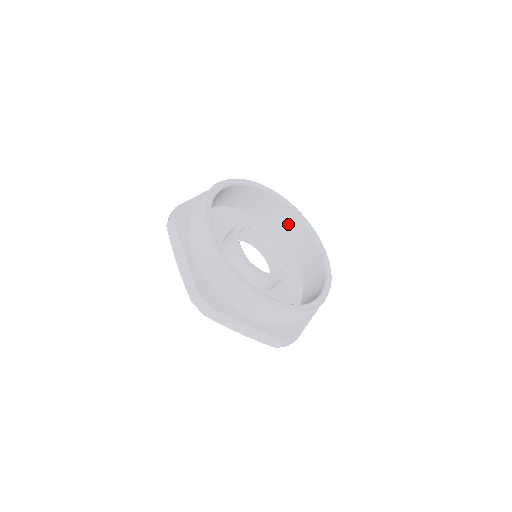
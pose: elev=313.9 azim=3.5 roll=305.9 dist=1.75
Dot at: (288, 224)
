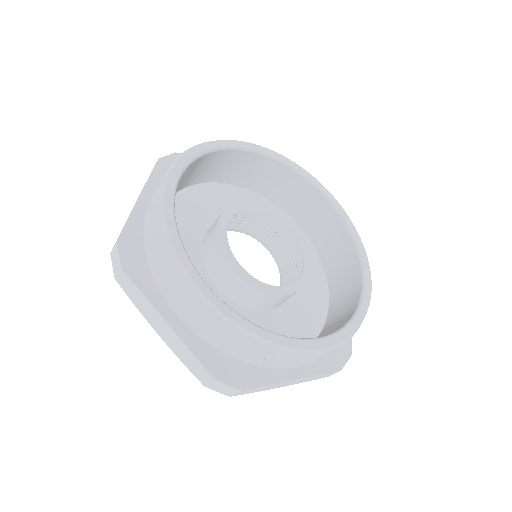
Dot at: (337, 247)
